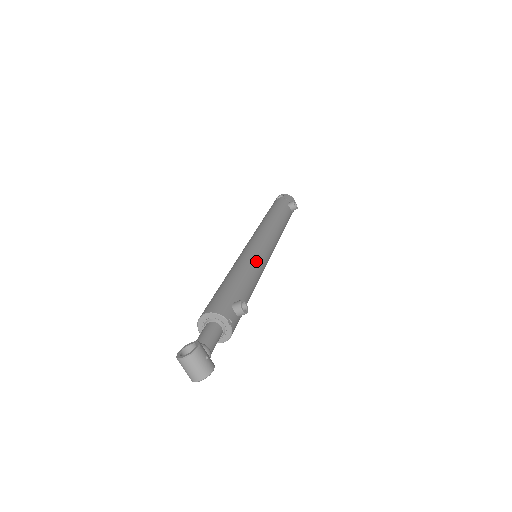
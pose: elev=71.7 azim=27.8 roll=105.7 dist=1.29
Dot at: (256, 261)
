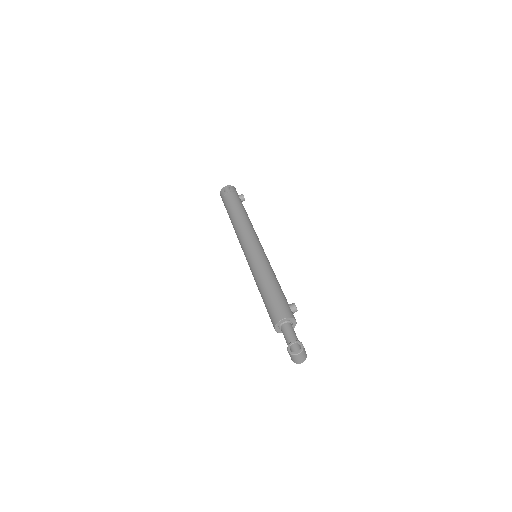
Dot at: (270, 265)
